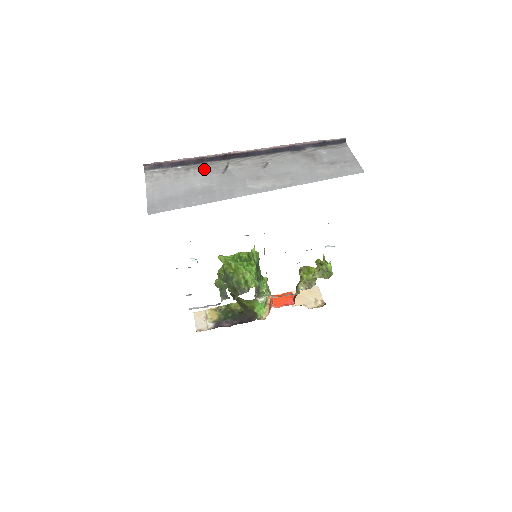
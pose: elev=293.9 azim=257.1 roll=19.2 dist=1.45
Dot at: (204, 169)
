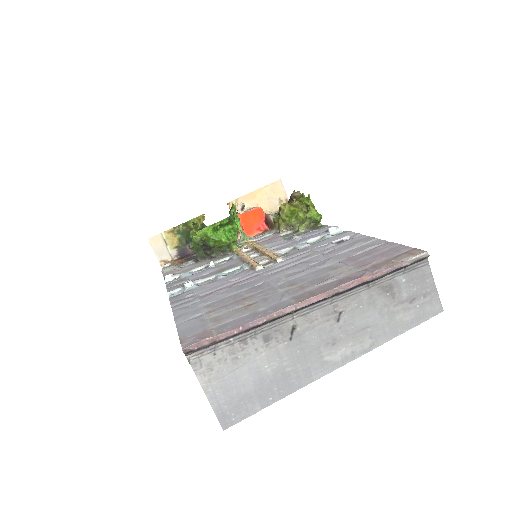
Dot at: (265, 337)
